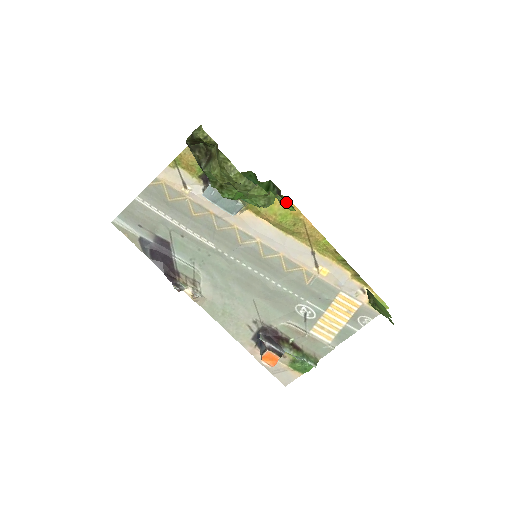
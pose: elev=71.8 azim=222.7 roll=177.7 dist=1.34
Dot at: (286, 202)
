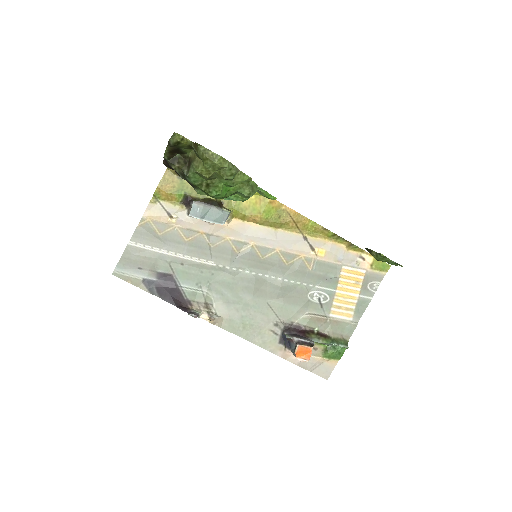
Dot at: occluded
